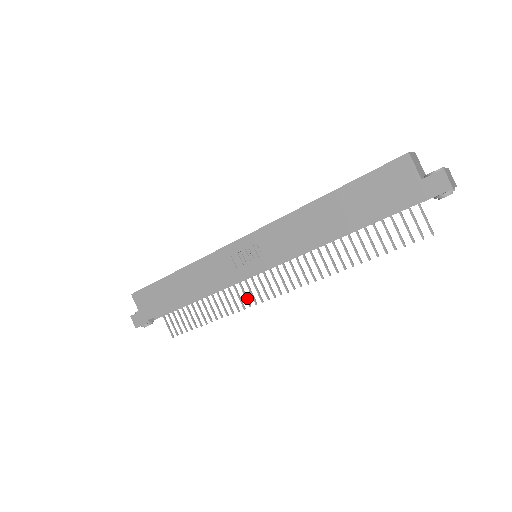
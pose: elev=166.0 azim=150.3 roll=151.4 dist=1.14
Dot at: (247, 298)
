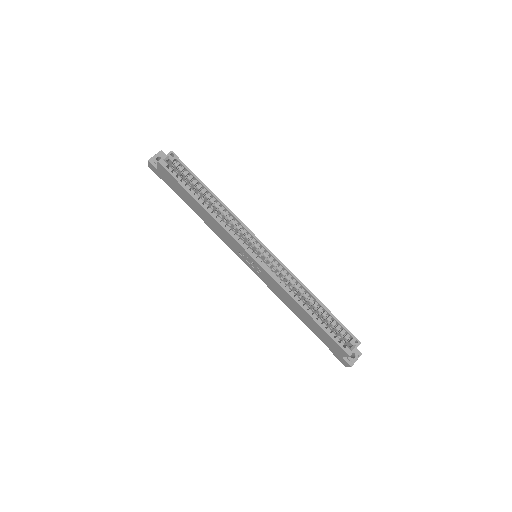
Dot at: occluded
